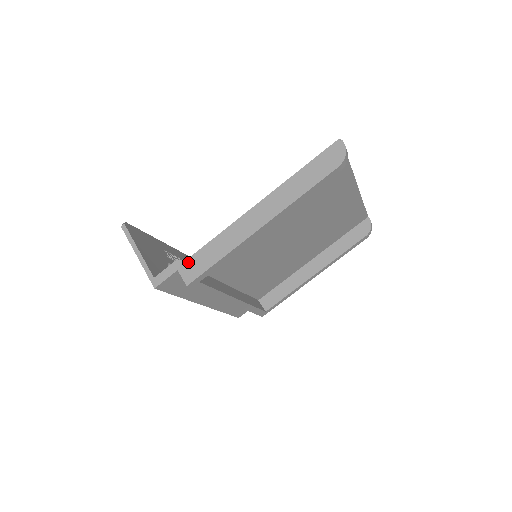
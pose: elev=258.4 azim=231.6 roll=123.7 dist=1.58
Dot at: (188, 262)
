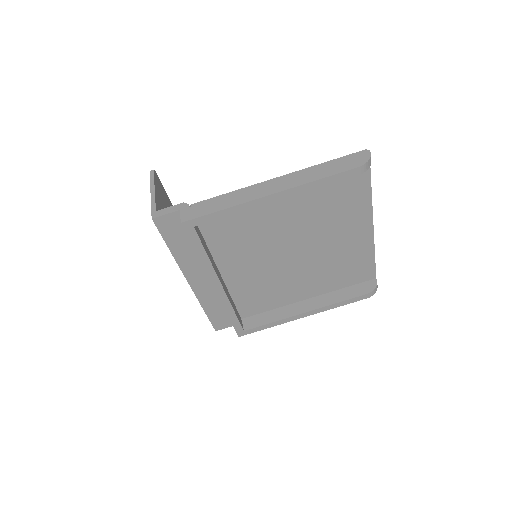
Dot at: (192, 206)
